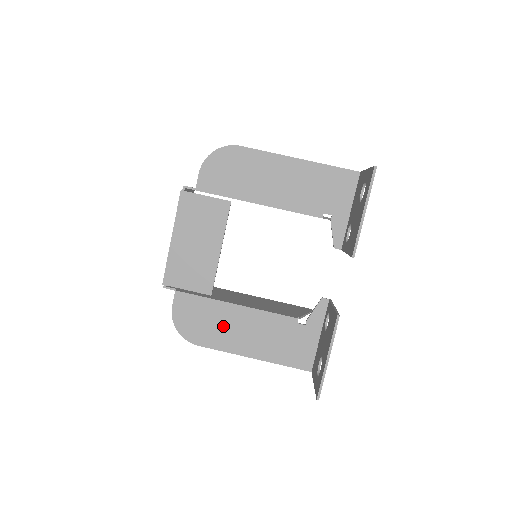
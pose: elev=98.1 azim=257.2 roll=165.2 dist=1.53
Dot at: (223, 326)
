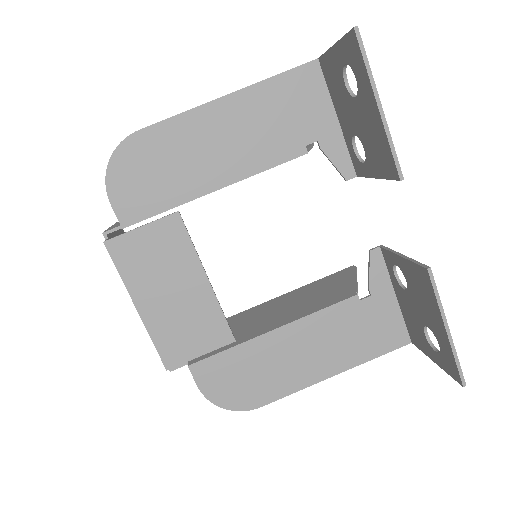
Dot at: (274, 365)
